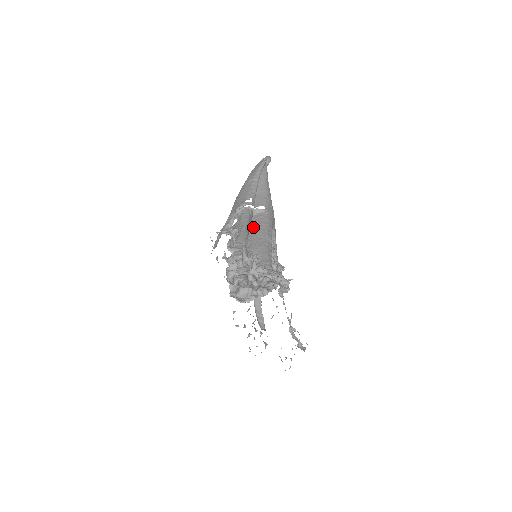
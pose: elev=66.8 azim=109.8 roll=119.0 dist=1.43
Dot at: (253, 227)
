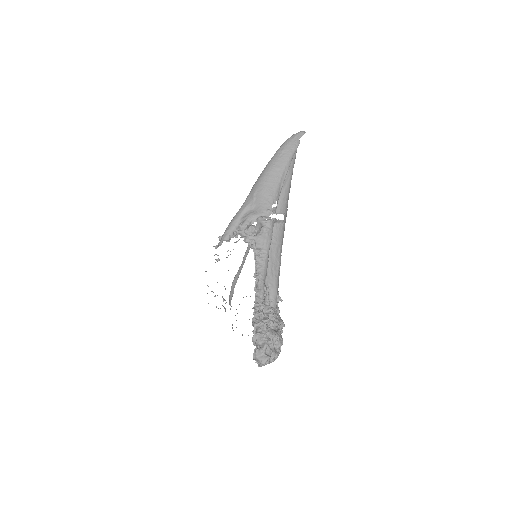
Dot at: (271, 244)
